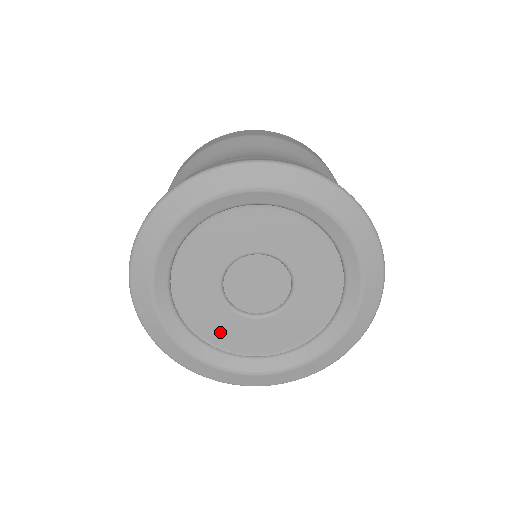
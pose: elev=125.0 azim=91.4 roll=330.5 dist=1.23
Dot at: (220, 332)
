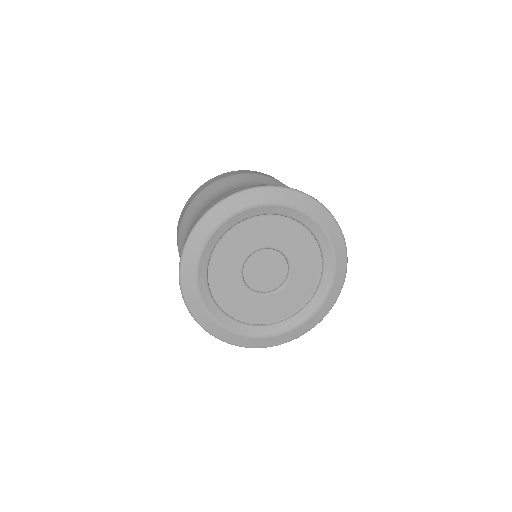
Dot at: (244, 309)
